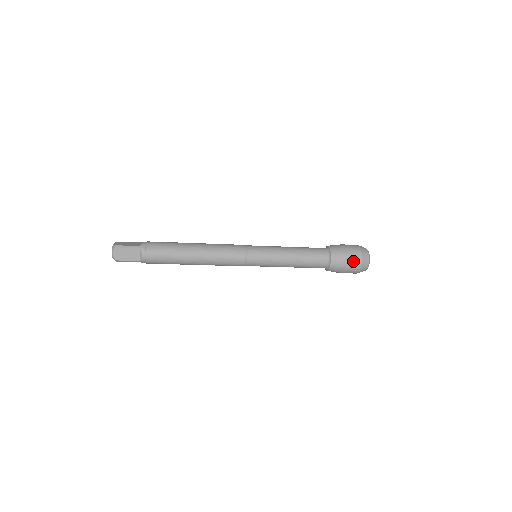
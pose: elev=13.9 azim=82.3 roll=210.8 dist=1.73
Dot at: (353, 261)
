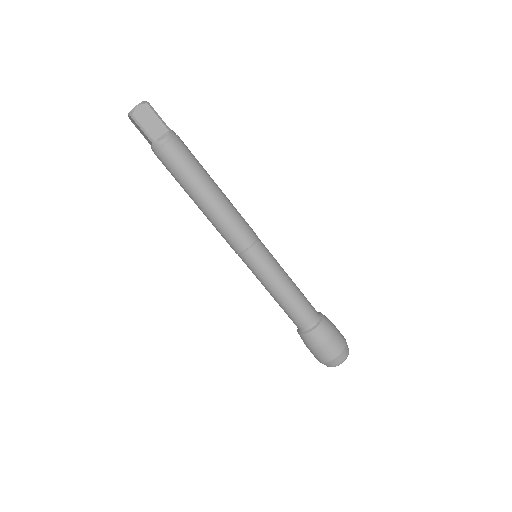
Dot at: (335, 345)
